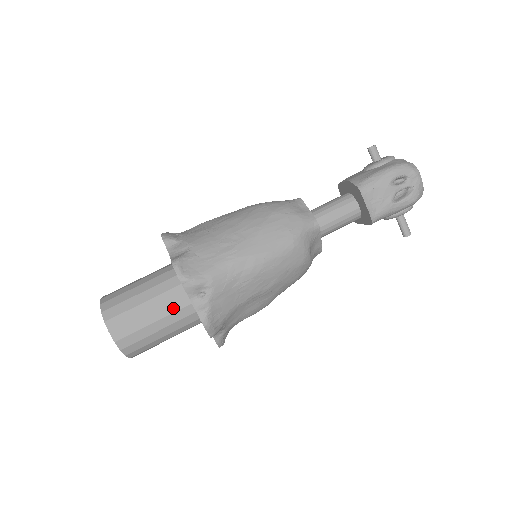
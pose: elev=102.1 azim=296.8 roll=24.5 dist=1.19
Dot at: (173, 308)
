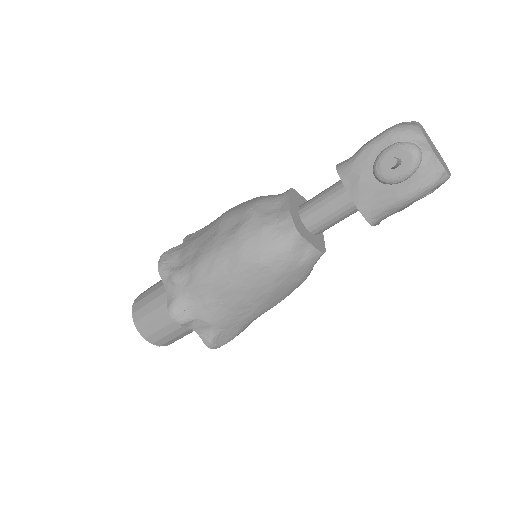
Dot at: occluded
